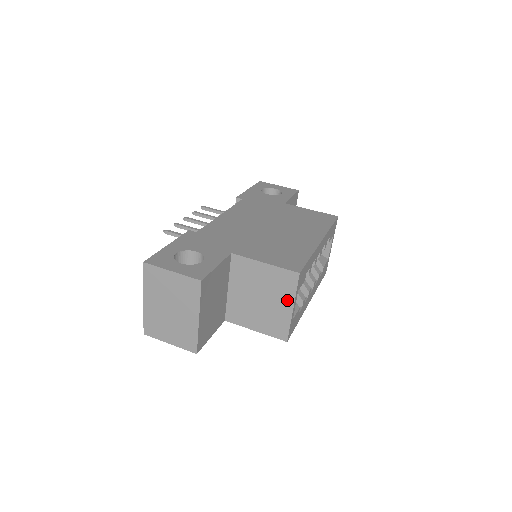
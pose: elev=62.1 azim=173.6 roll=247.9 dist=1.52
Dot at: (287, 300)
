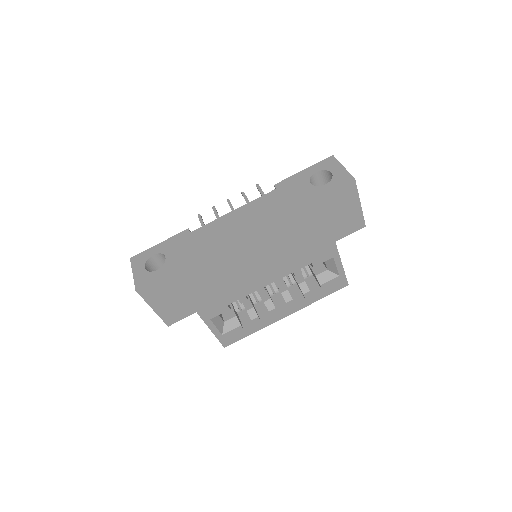
Dot at: occluded
